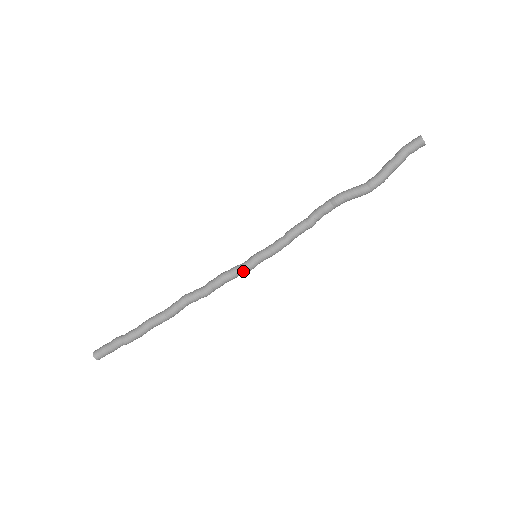
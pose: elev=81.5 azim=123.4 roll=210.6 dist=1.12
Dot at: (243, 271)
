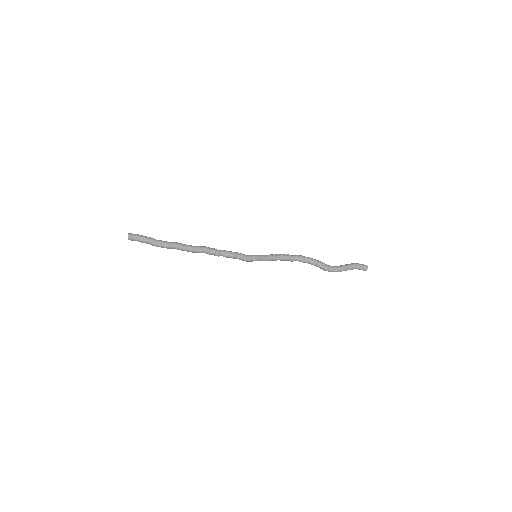
Dot at: occluded
